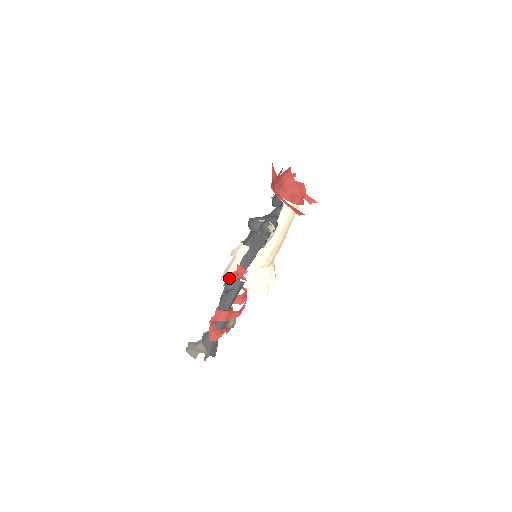
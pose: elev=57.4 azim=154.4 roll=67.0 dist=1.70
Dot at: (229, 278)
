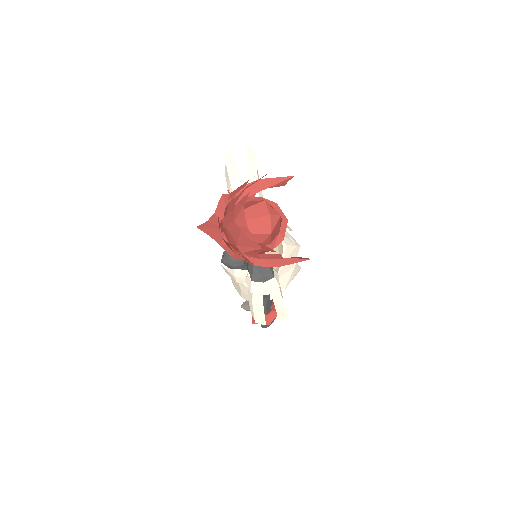
Dot at: occluded
